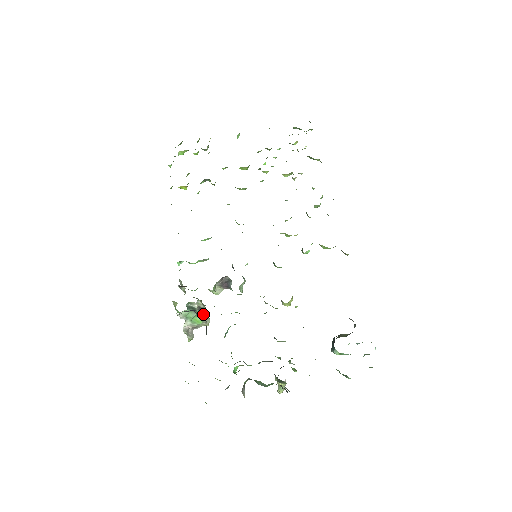
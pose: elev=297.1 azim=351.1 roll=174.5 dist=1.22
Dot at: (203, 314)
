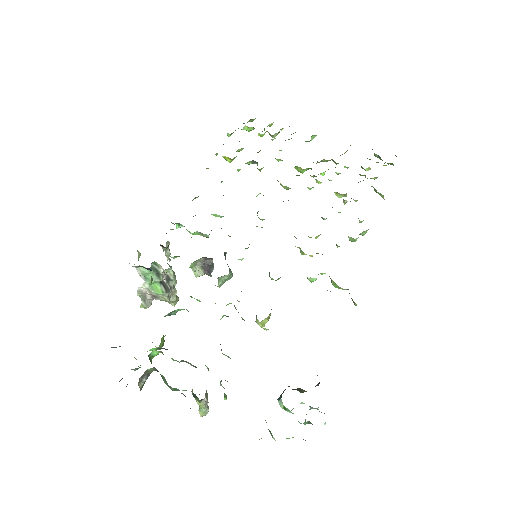
Dot at: (169, 286)
